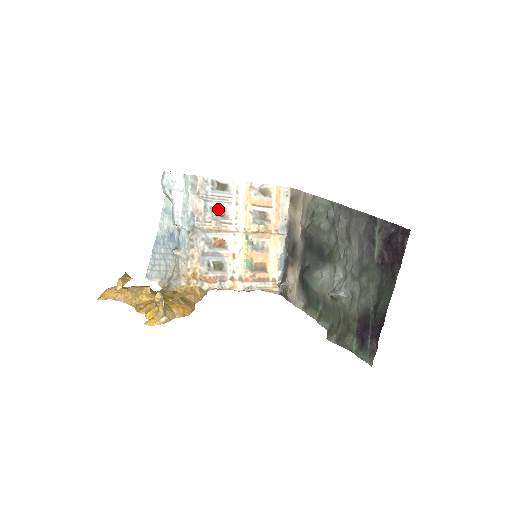
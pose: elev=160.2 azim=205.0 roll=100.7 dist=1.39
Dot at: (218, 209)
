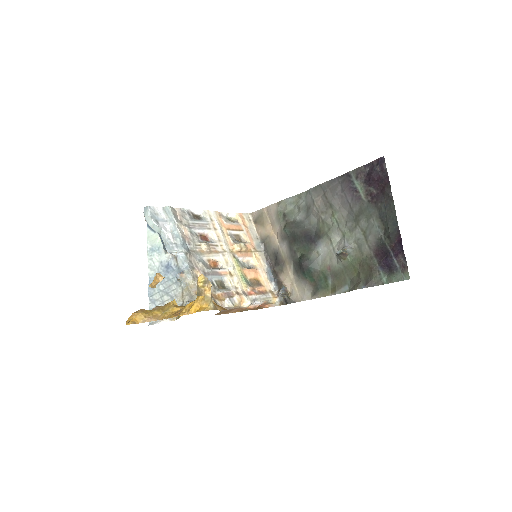
Dot at: (201, 235)
